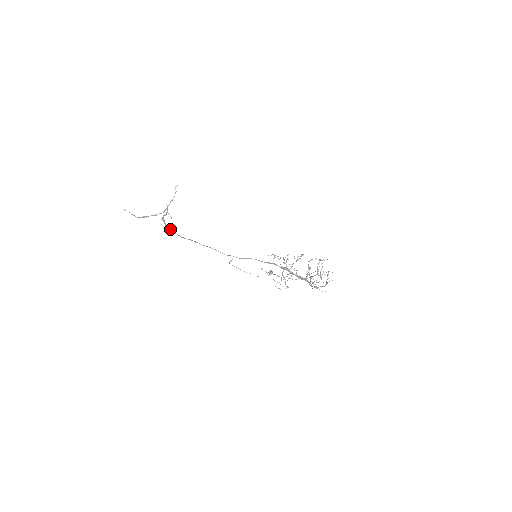
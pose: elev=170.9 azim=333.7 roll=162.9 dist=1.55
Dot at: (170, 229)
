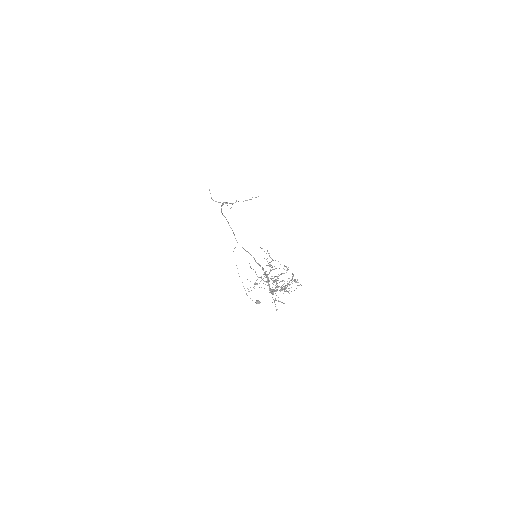
Dot at: occluded
